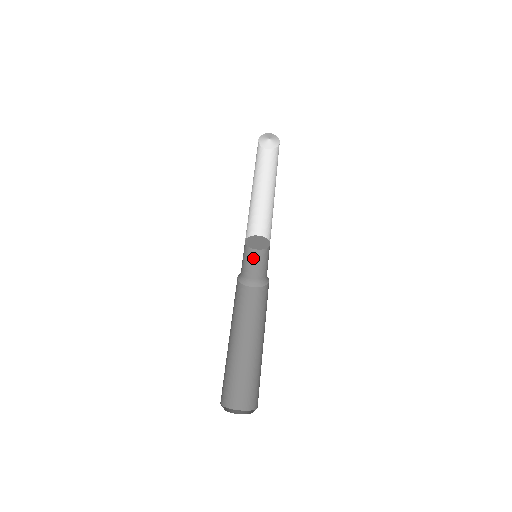
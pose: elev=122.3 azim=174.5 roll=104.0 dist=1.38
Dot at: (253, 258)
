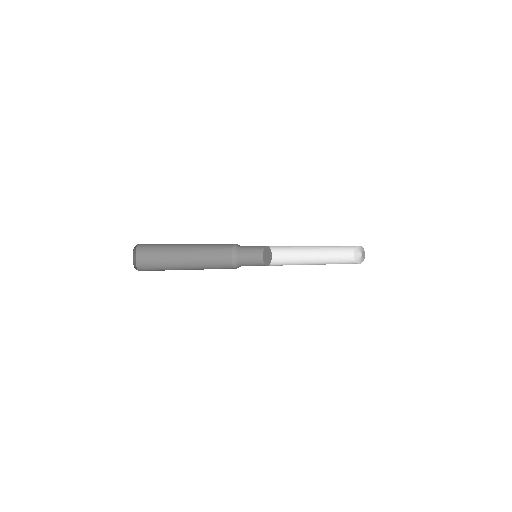
Dot at: (255, 258)
